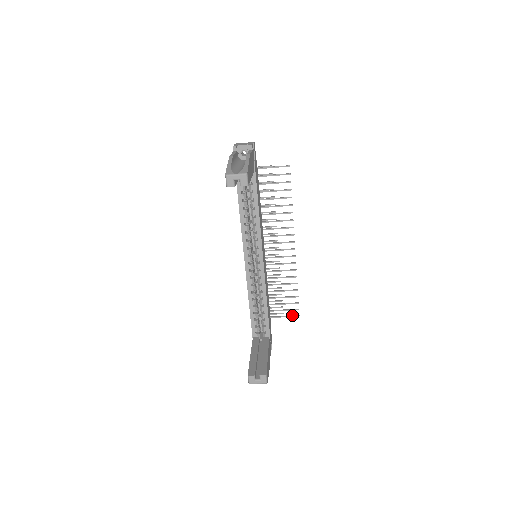
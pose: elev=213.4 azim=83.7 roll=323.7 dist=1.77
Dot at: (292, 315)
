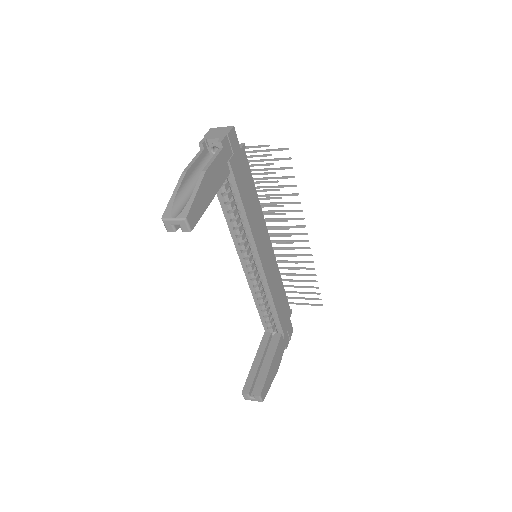
Dot at: occluded
